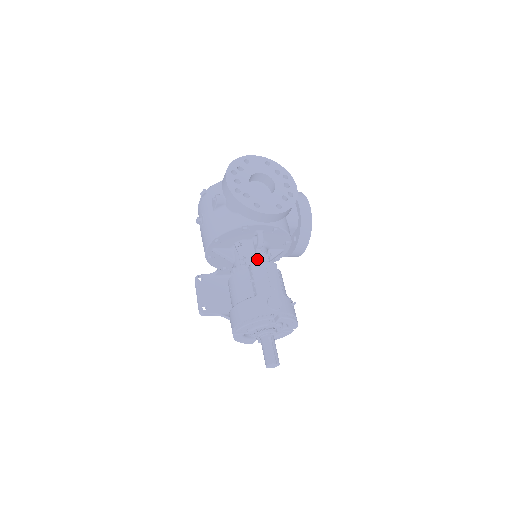
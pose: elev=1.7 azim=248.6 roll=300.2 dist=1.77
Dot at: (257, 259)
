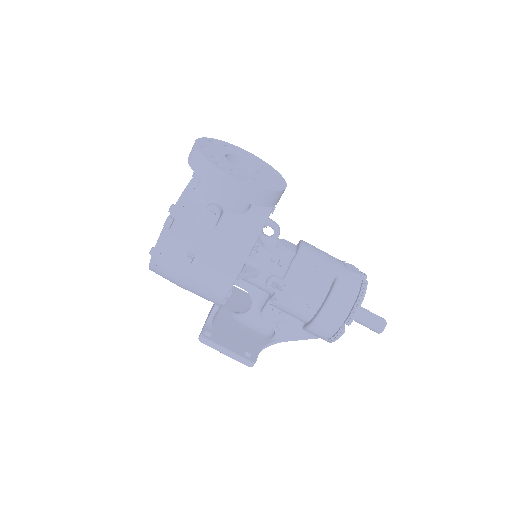
Dot at: (290, 248)
